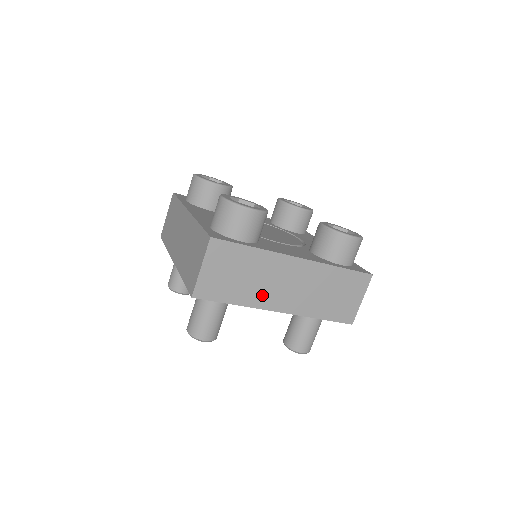
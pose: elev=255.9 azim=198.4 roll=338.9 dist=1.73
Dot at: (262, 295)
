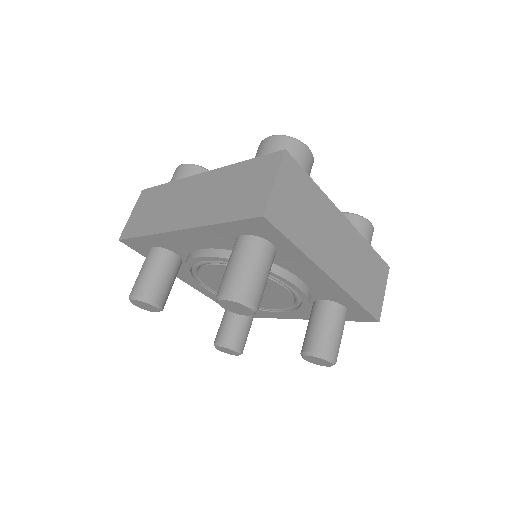
Dot at: (319, 247)
